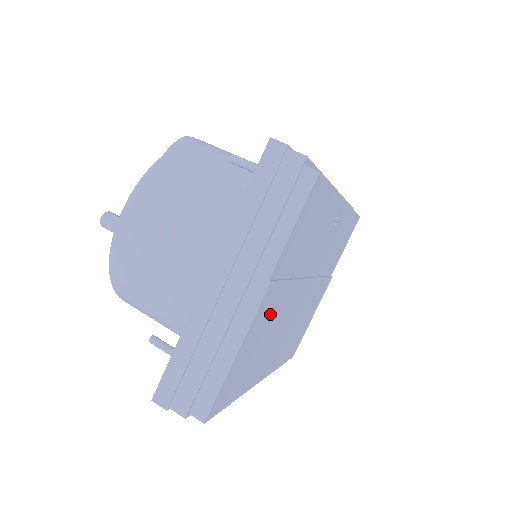
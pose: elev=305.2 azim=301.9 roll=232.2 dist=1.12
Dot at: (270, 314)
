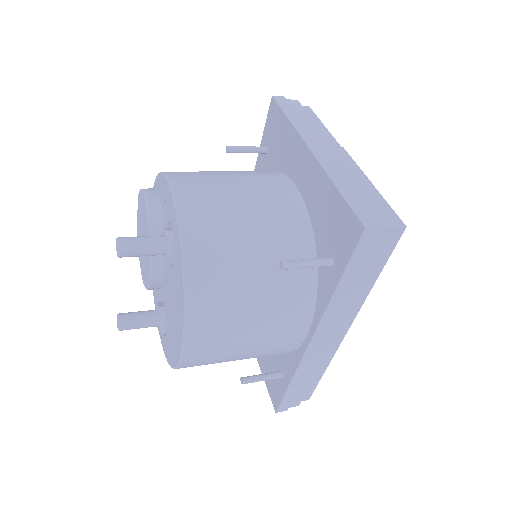
Dot at: occluded
